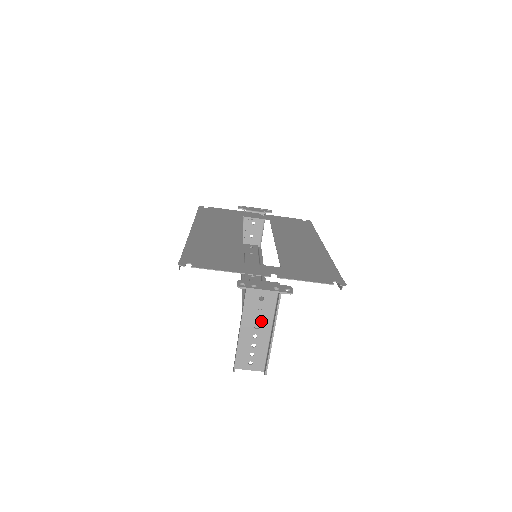
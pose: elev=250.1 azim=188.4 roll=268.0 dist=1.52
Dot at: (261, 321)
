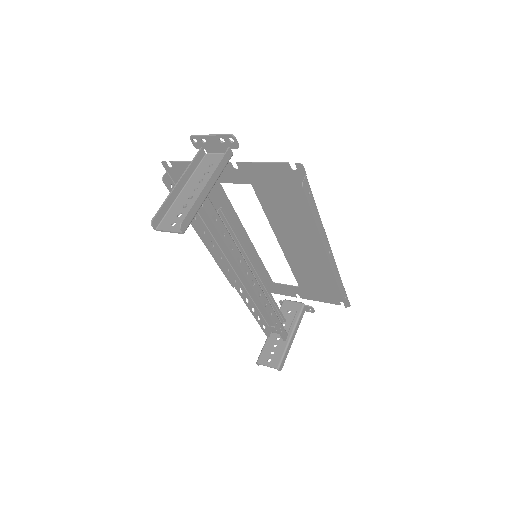
Dot at: (202, 184)
